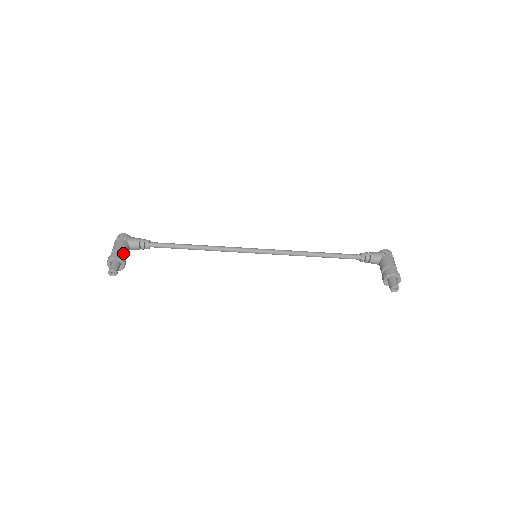
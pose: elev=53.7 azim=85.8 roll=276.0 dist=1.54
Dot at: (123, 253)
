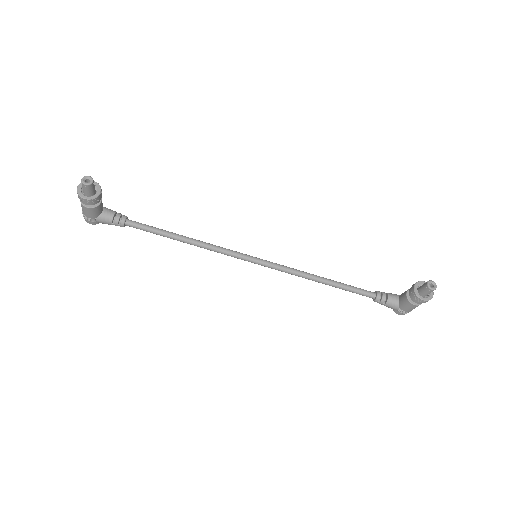
Dot at: occluded
